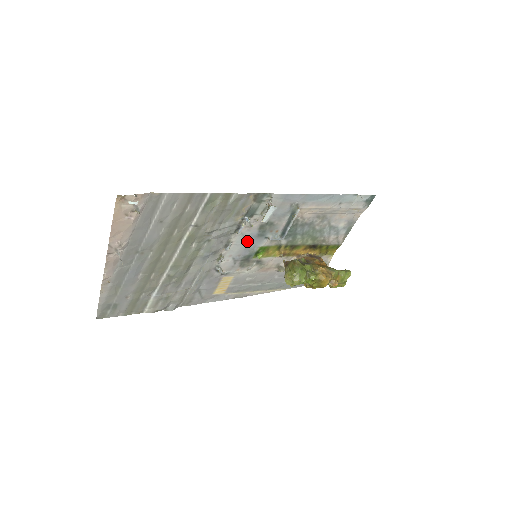
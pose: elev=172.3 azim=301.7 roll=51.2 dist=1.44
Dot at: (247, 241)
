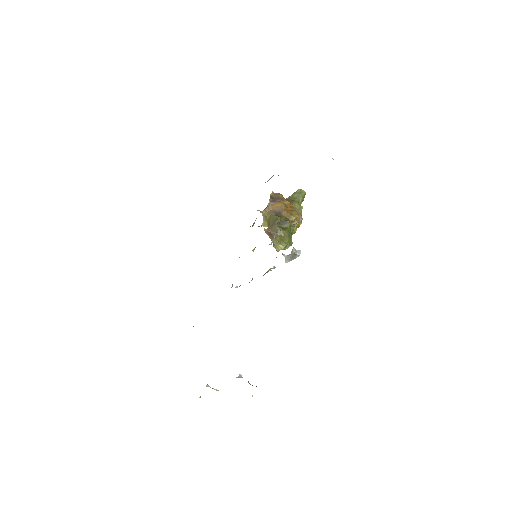
Dot at: occluded
